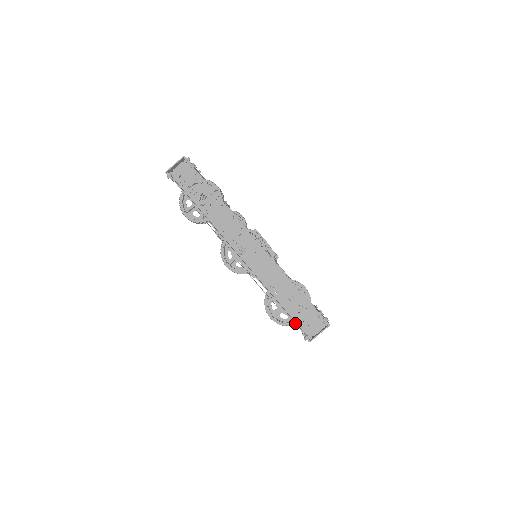
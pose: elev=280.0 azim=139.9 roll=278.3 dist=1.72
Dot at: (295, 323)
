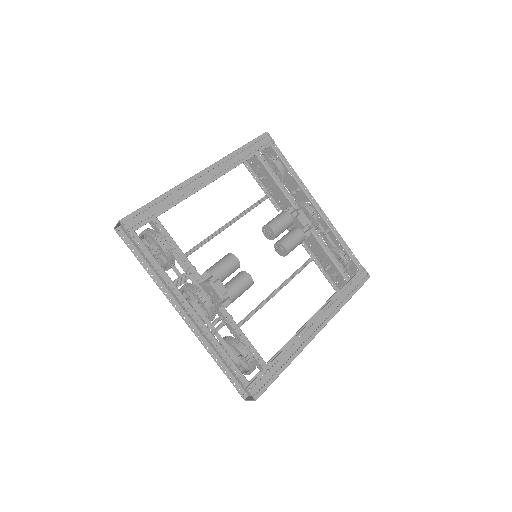
Dot at: occluded
